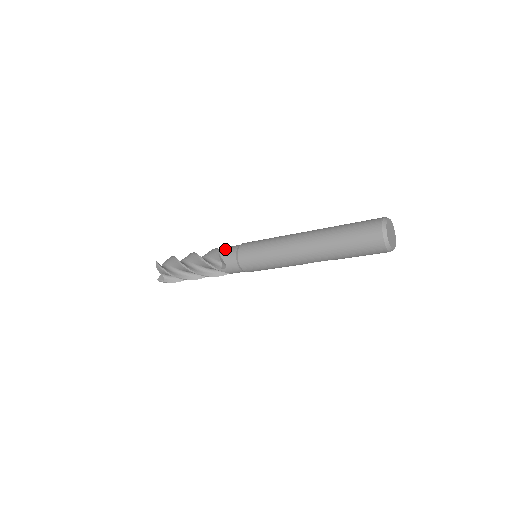
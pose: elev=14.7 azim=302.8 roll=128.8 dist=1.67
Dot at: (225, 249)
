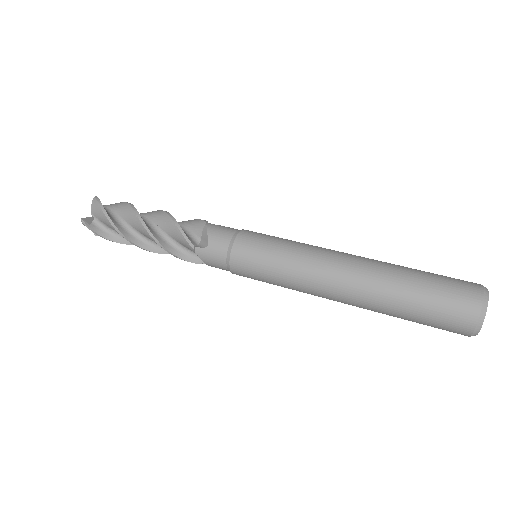
Dot at: (204, 249)
